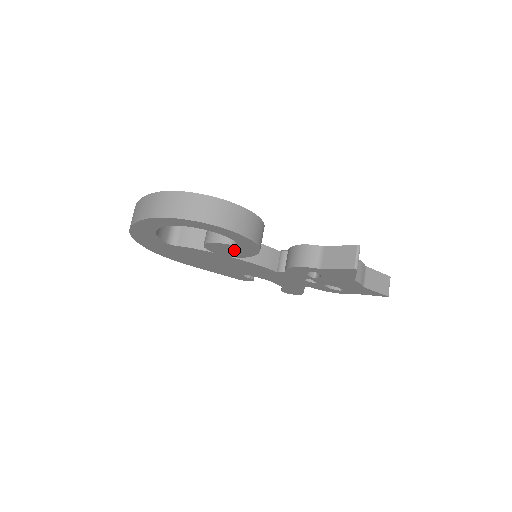
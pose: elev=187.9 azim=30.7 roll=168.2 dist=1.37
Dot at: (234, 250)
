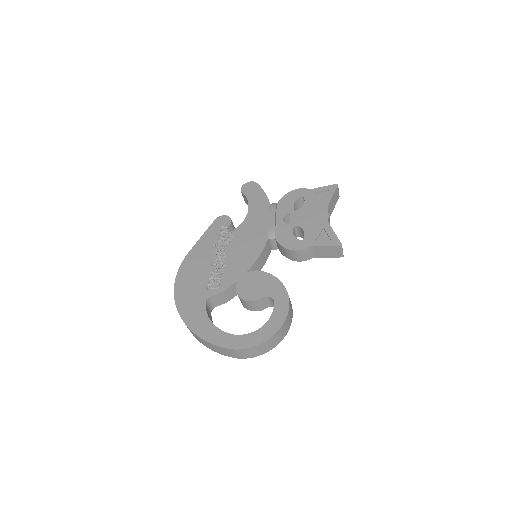
Dot at: occluded
